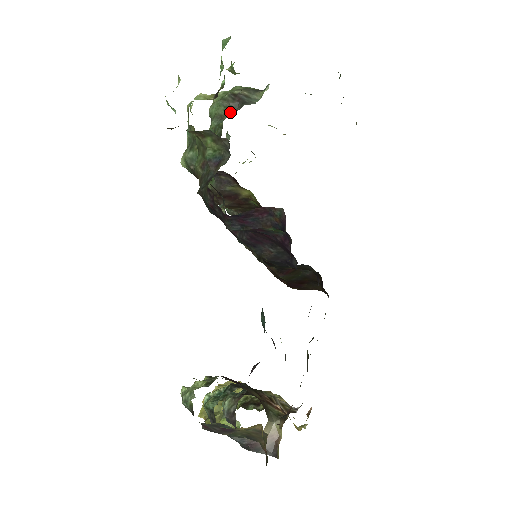
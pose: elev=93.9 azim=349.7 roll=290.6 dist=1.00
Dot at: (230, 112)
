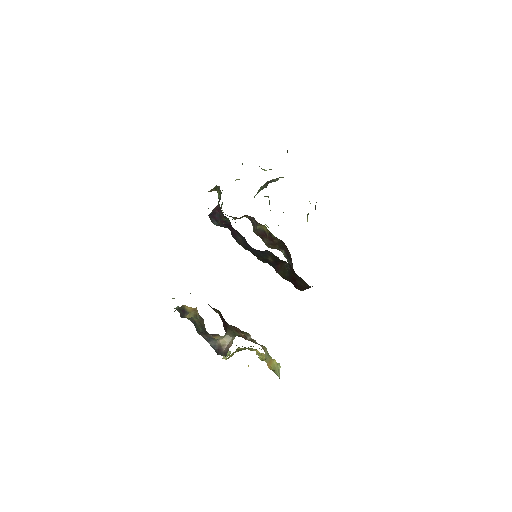
Dot at: (262, 189)
